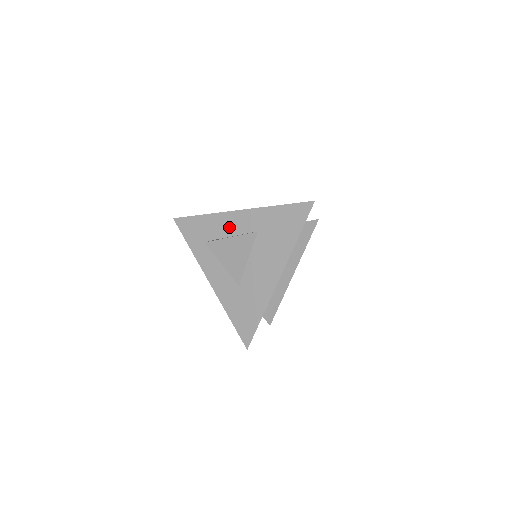
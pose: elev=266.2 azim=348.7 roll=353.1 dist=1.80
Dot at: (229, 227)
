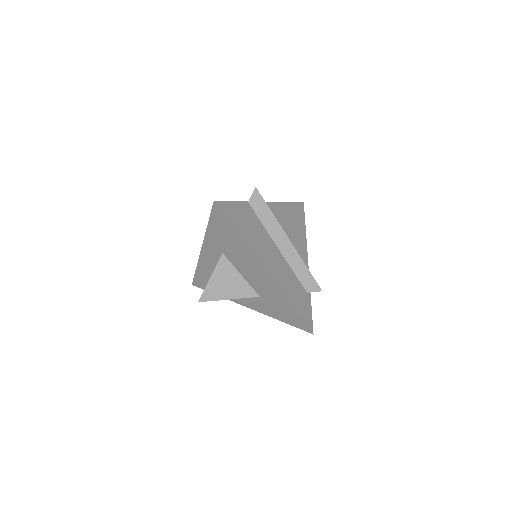
Dot at: (211, 264)
